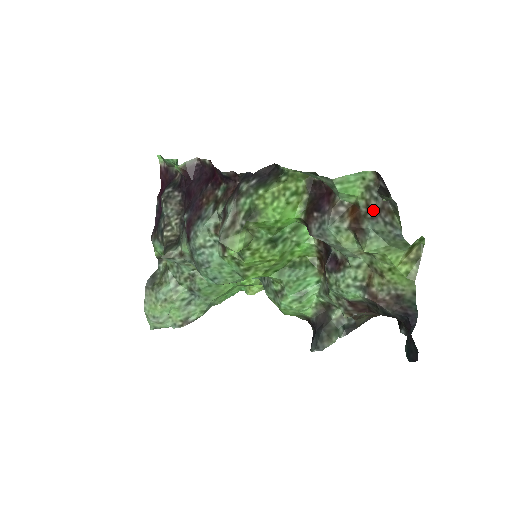
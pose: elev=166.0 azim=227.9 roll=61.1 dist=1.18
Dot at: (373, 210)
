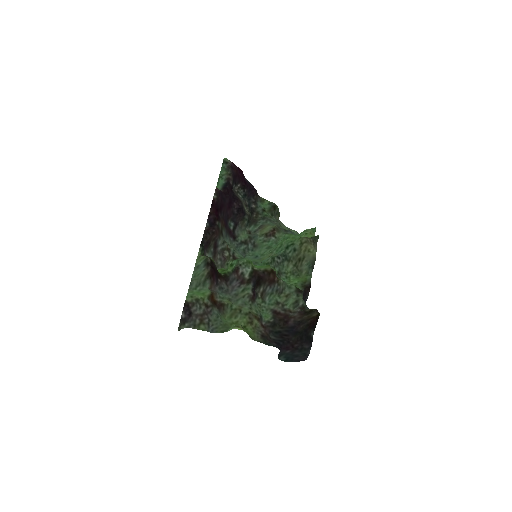
Dot at: (206, 309)
